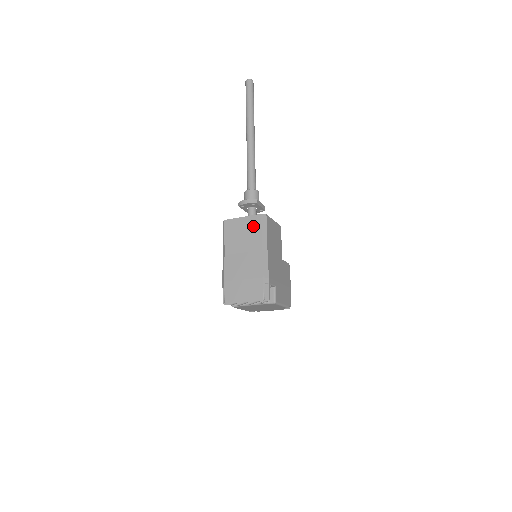
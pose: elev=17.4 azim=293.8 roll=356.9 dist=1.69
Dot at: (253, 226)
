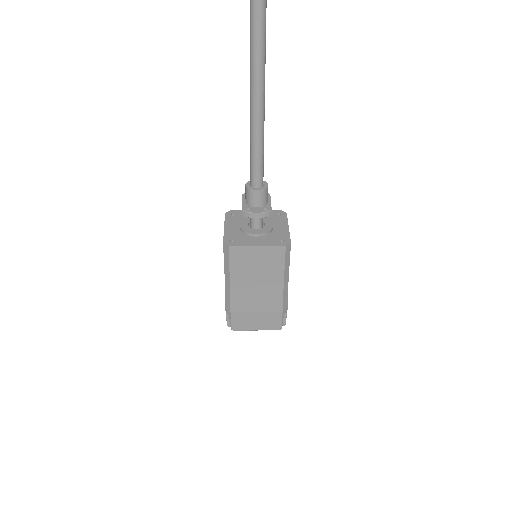
Dot at: (273, 259)
